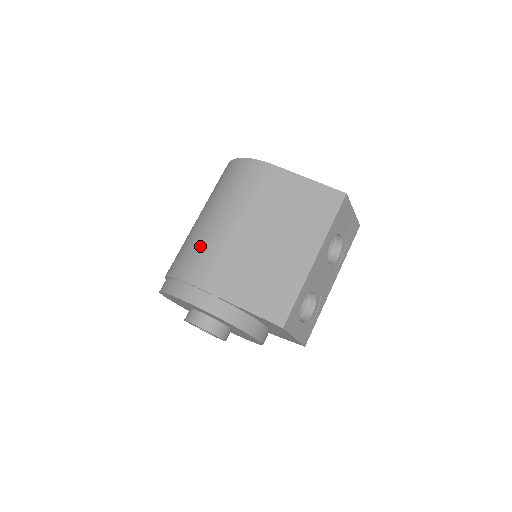
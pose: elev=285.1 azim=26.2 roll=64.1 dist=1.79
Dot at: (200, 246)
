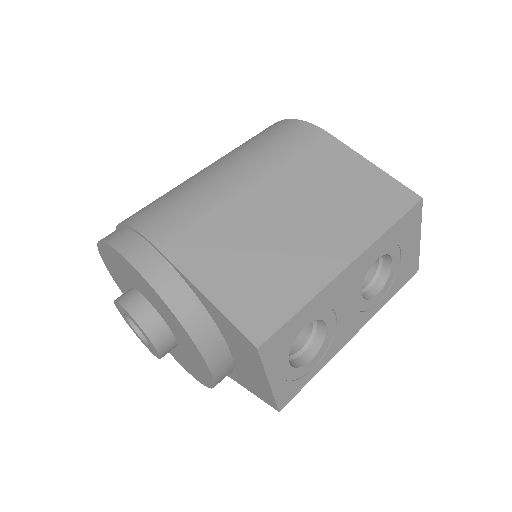
Dot at: (182, 194)
